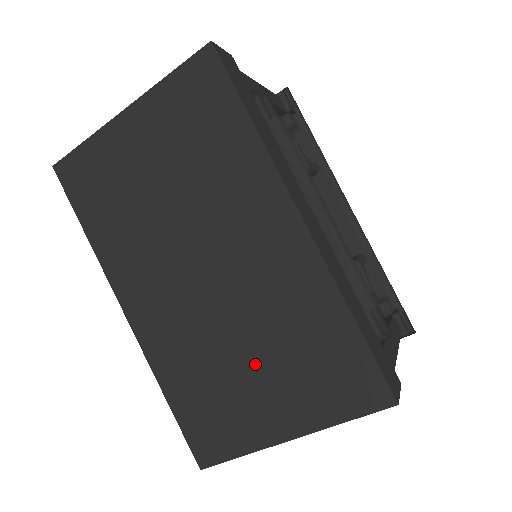
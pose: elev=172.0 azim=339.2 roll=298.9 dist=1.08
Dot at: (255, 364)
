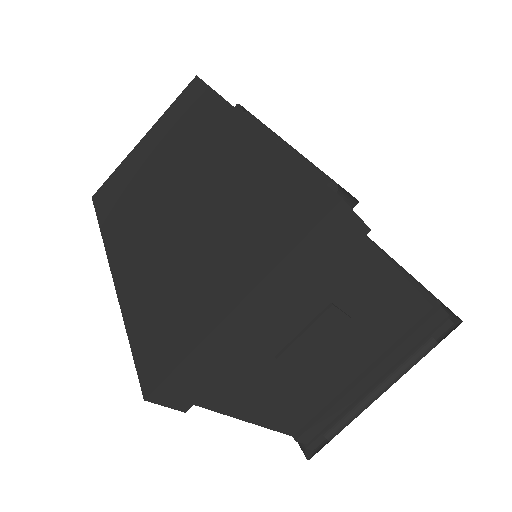
Dot at: (208, 246)
